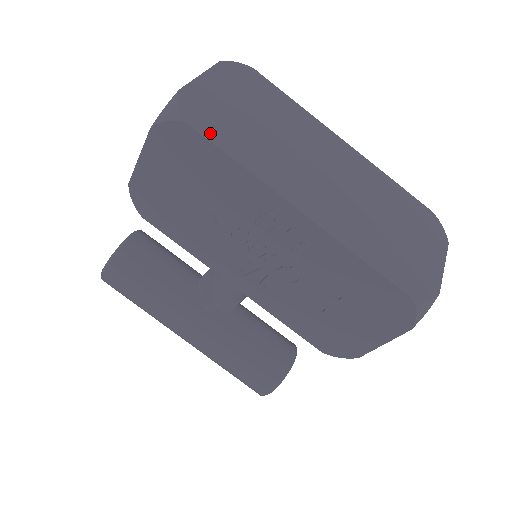
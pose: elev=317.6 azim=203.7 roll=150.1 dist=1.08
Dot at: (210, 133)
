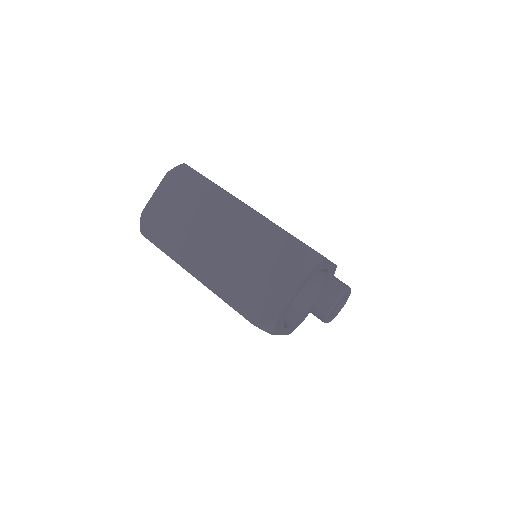
Dot at: (153, 237)
